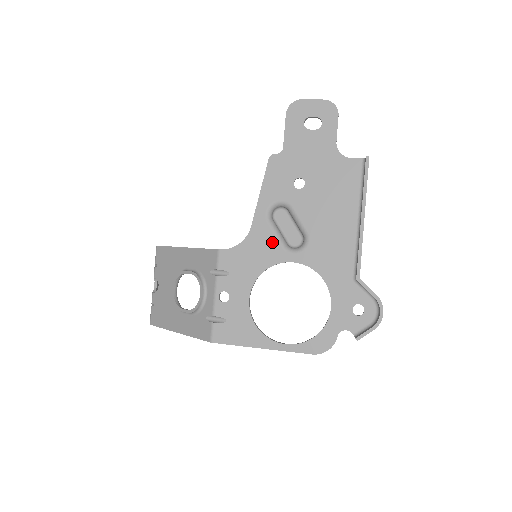
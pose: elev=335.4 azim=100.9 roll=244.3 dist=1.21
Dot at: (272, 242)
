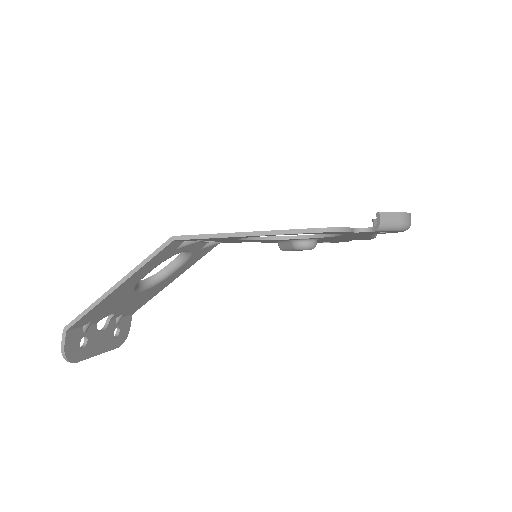
Dot at: occluded
